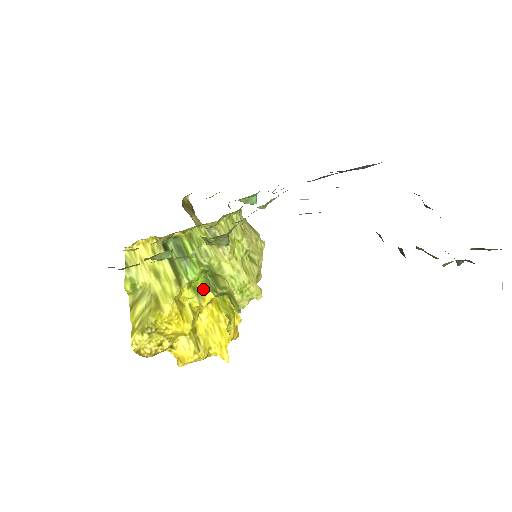
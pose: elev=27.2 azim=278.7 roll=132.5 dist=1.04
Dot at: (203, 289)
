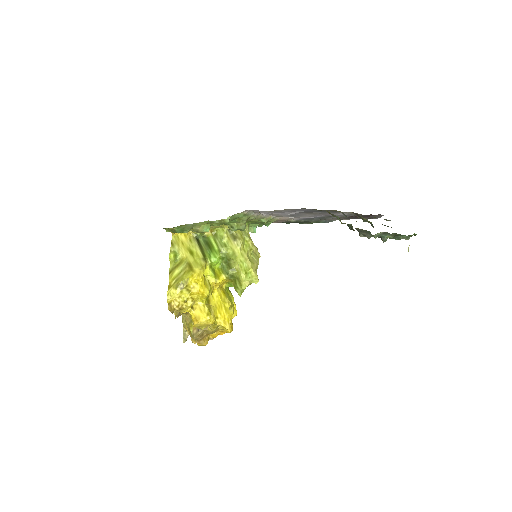
Dot at: (219, 272)
